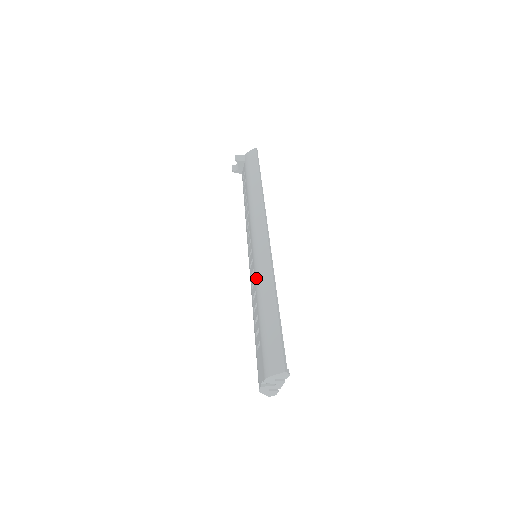
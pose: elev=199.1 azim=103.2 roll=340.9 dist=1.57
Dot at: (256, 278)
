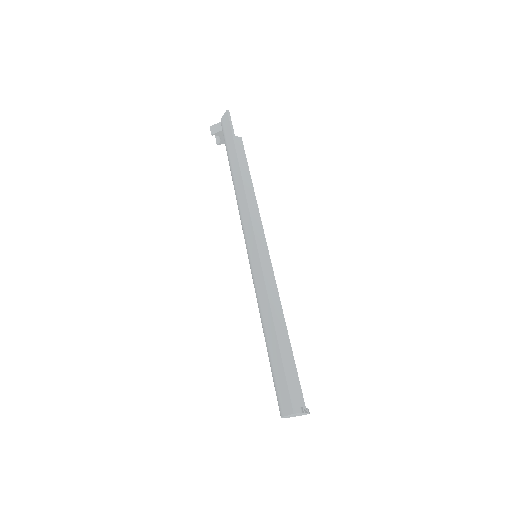
Dot at: (255, 292)
